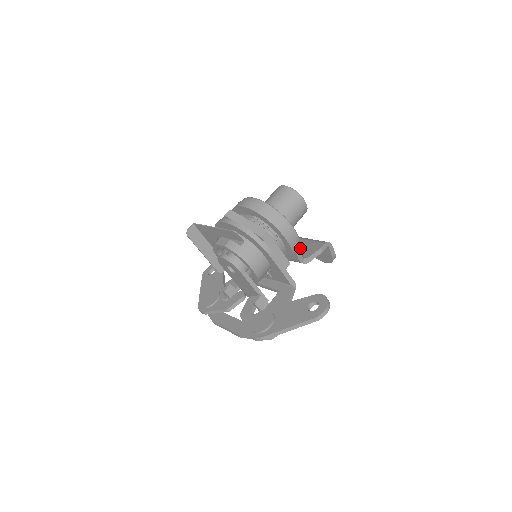
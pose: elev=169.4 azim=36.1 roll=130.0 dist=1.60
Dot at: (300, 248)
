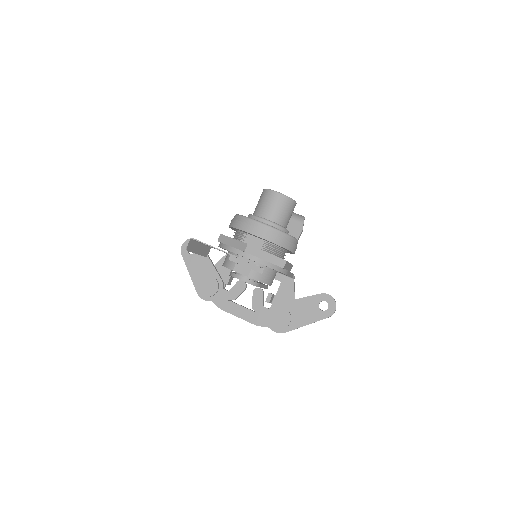
Dot at: occluded
